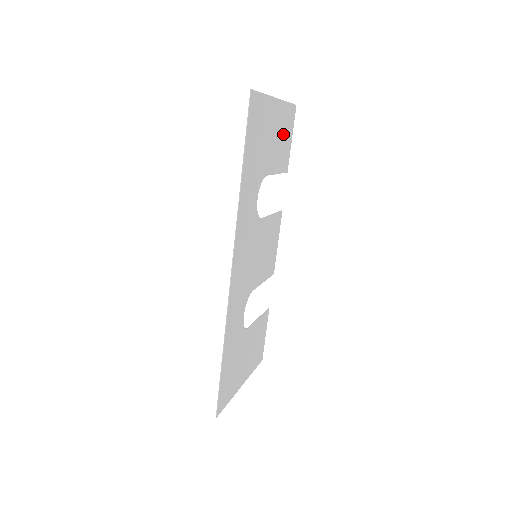
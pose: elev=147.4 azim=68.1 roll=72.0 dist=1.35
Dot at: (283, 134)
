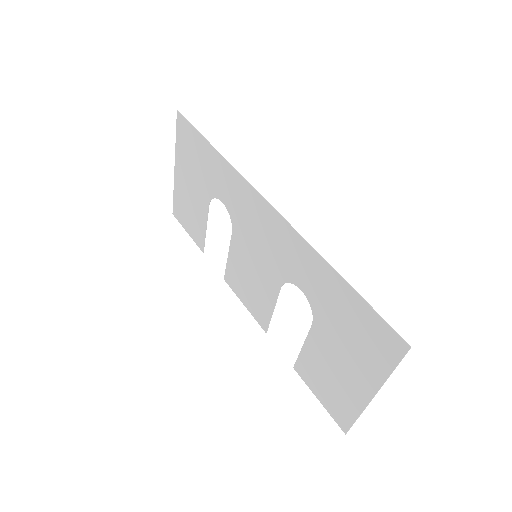
Dot at: (187, 208)
